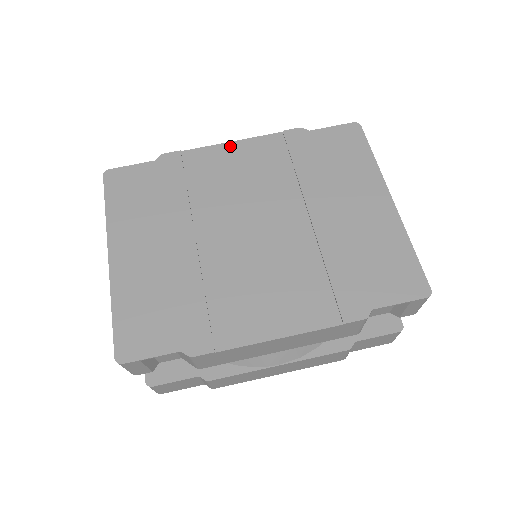
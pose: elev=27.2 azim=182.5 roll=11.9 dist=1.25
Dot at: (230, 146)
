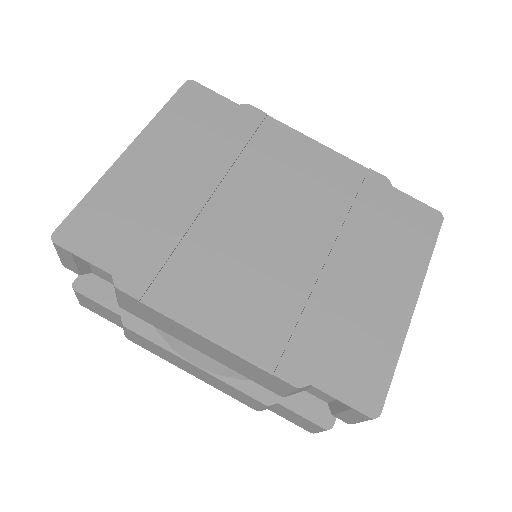
Dot at: (313, 144)
